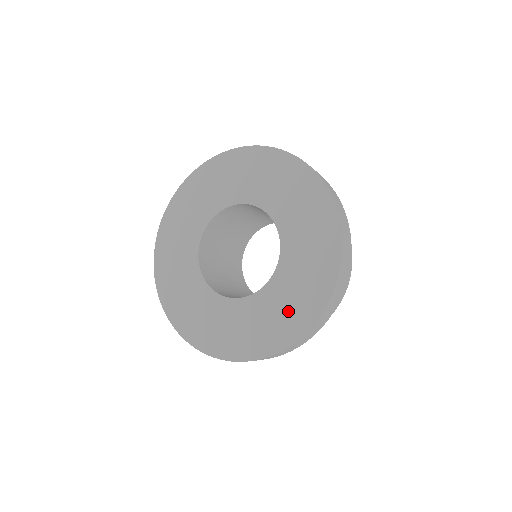
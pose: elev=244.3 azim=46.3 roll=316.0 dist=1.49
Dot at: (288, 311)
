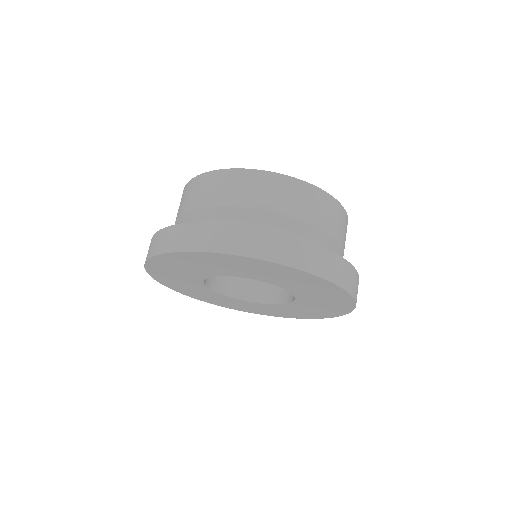
Dot at: (318, 311)
